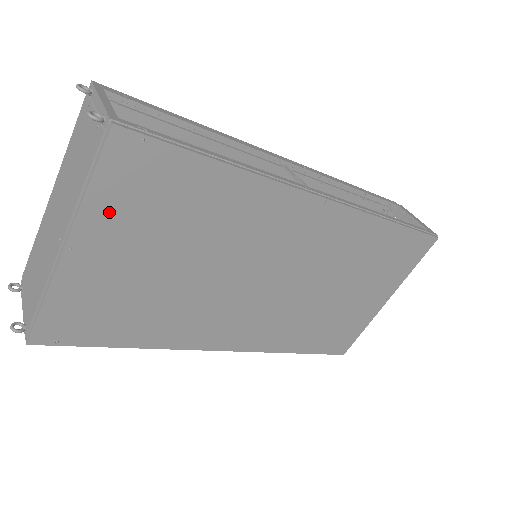
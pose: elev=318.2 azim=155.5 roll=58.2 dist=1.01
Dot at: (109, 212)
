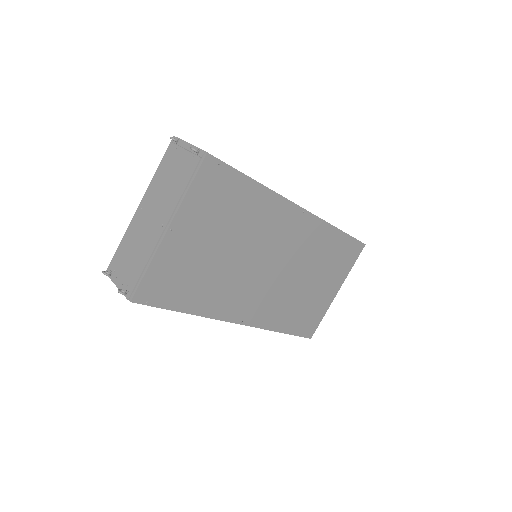
Dot at: (195, 207)
